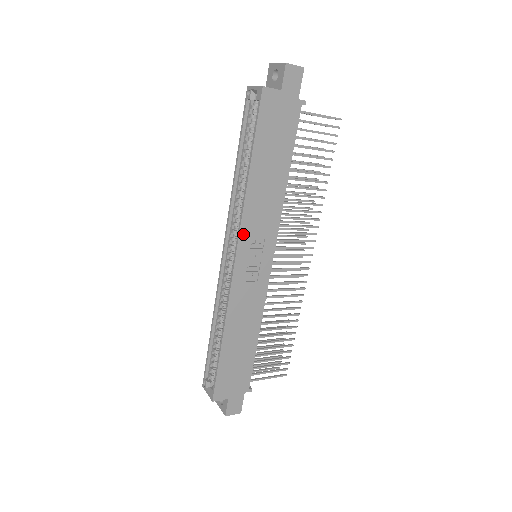
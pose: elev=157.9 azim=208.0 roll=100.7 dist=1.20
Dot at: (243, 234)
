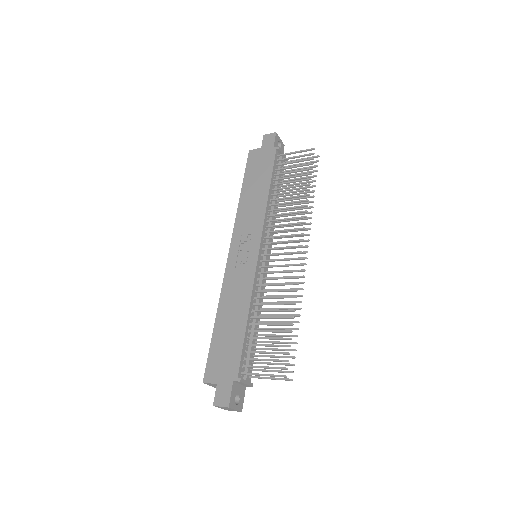
Dot at: (235, 233)
